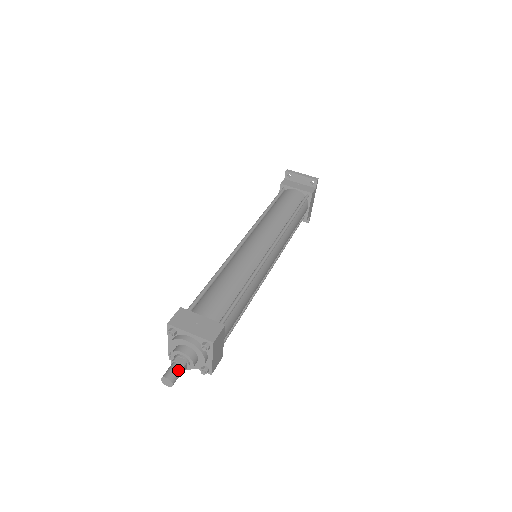
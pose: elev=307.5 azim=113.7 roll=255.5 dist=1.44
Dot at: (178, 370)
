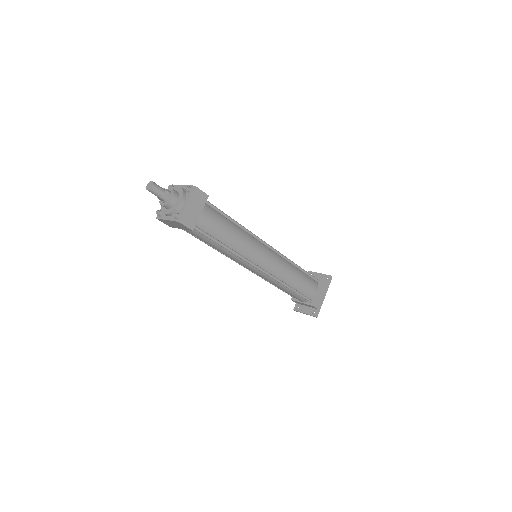
Dot at: (161, 188)
